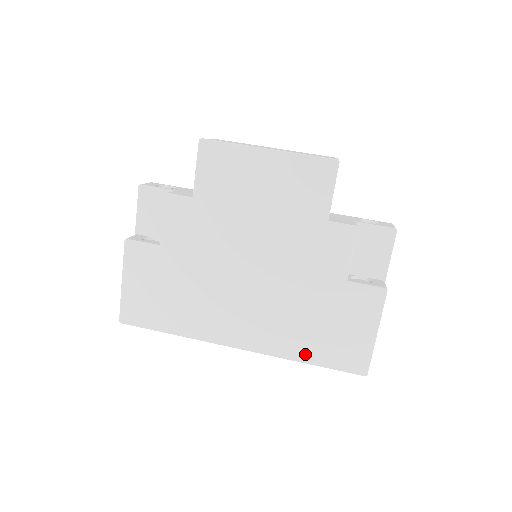
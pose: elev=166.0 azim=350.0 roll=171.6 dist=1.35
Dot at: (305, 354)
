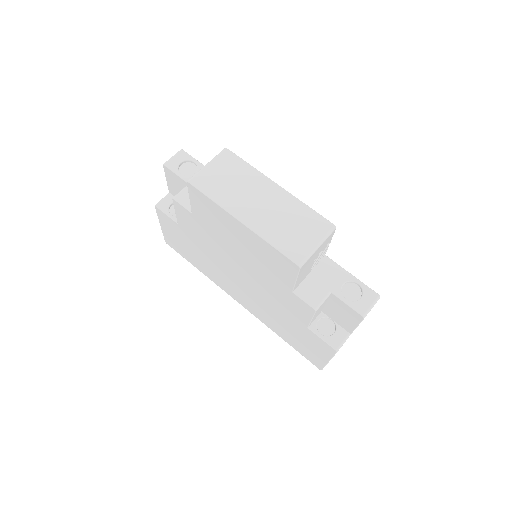
Dot at: (281, 335)
